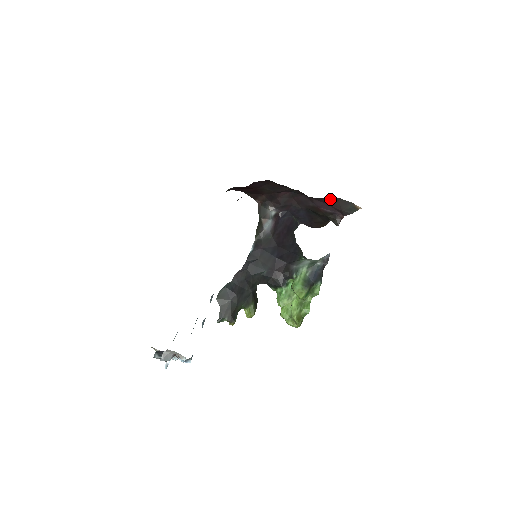
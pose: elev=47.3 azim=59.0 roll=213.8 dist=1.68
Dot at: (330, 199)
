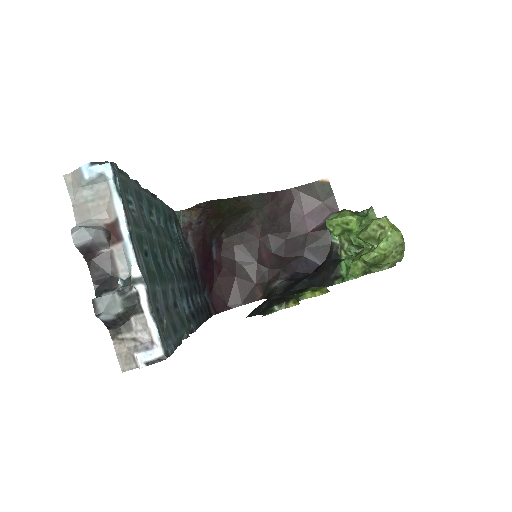
Dot at: (293, 200)
